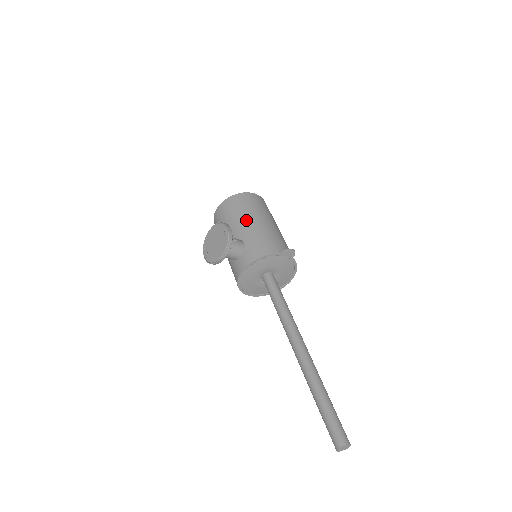
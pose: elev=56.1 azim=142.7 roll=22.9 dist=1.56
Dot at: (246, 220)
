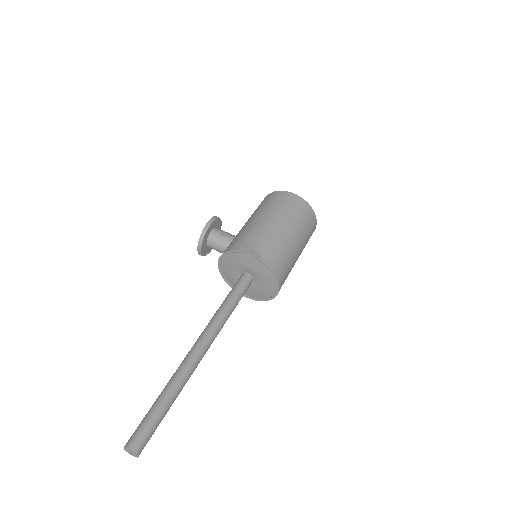
Dot at: (252, 217)
